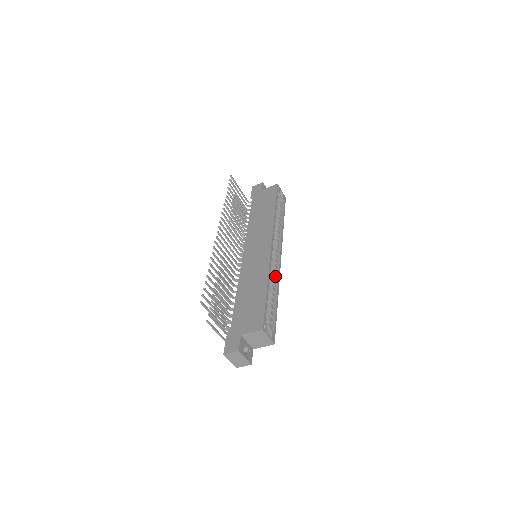
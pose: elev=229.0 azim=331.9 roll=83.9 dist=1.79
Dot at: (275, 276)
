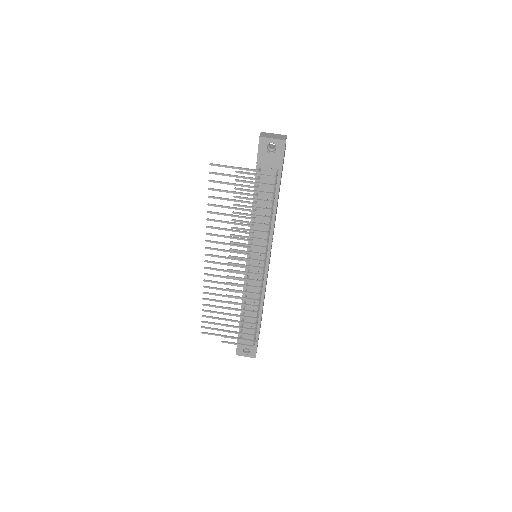
Dot at: occluded
